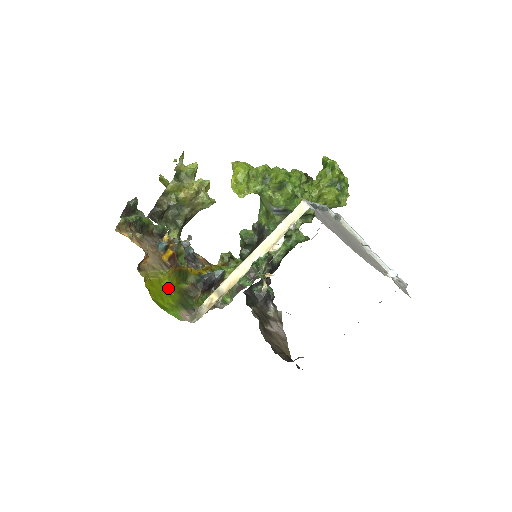
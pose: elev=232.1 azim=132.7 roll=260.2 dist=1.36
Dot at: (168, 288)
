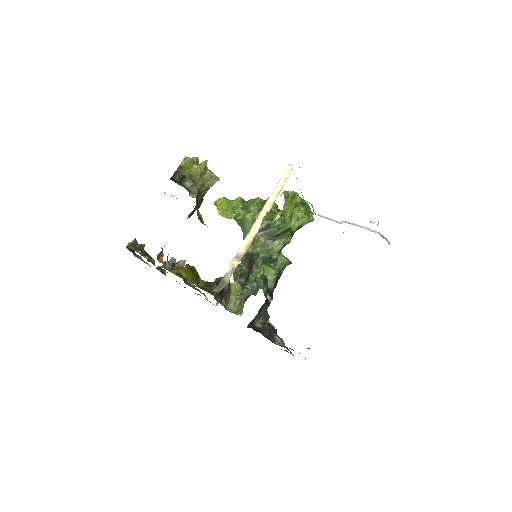
Dot at: (187, 278)
